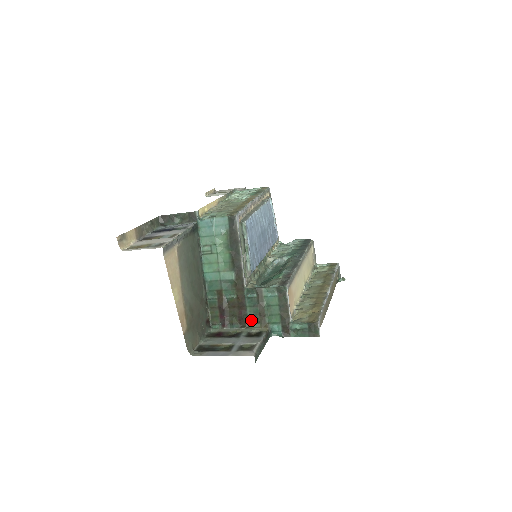
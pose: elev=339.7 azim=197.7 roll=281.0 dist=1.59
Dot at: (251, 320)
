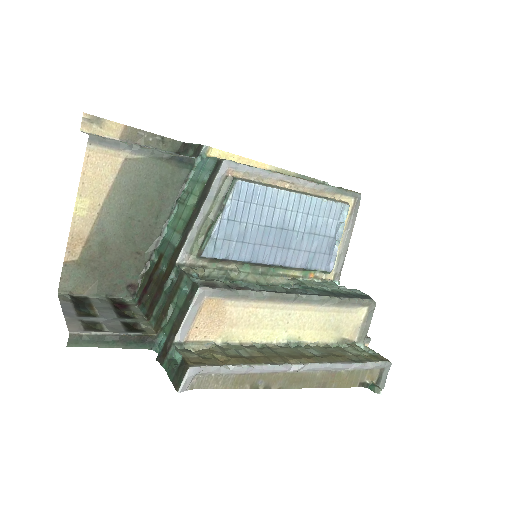
Dot at: (156, 312)
